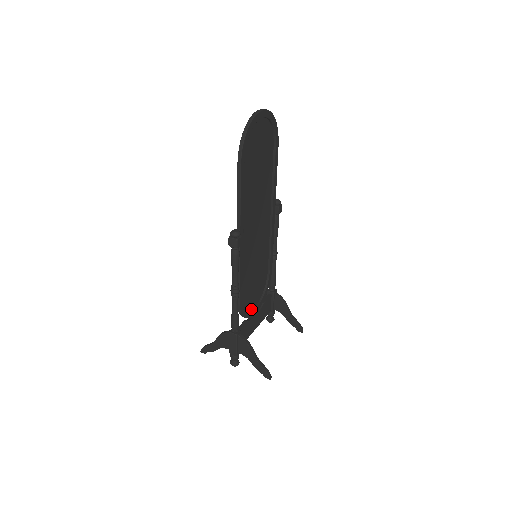
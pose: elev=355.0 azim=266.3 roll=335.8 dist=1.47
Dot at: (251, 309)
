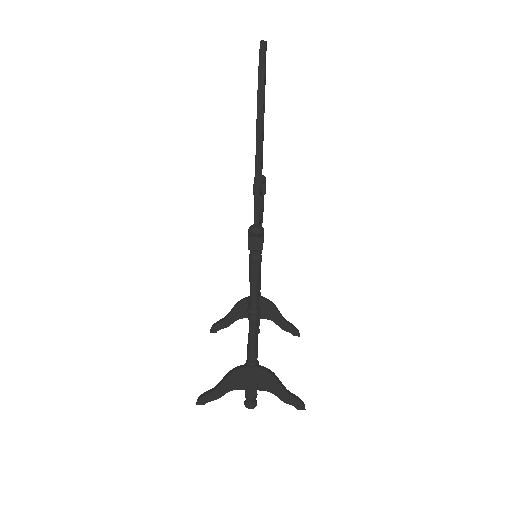
Dot at: occluded
